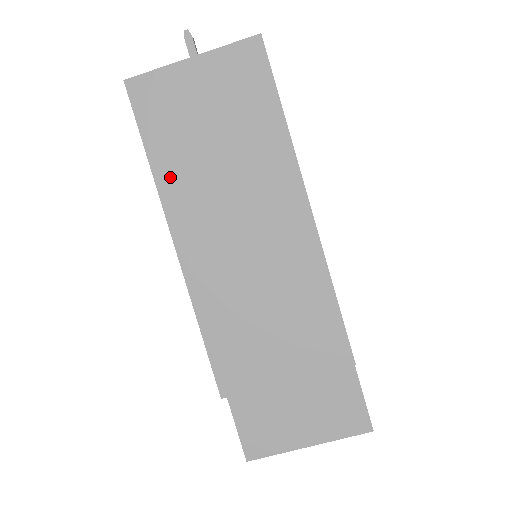
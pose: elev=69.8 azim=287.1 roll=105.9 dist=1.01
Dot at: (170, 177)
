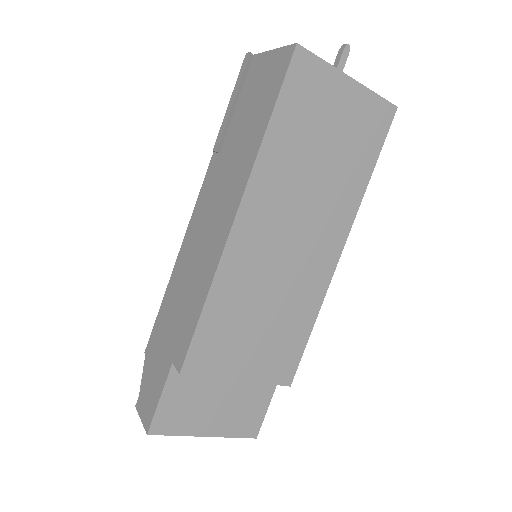
Dot at: (273, 157)
